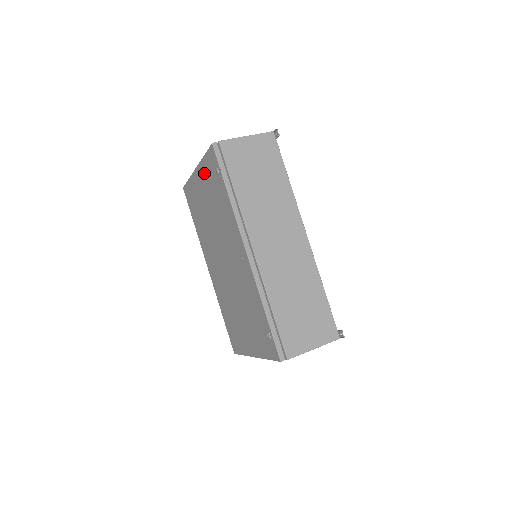
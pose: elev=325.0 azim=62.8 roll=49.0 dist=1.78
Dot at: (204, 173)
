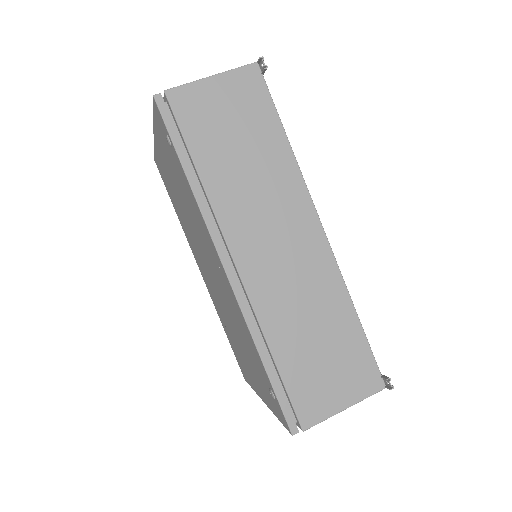
Dot at: (160, 142)
